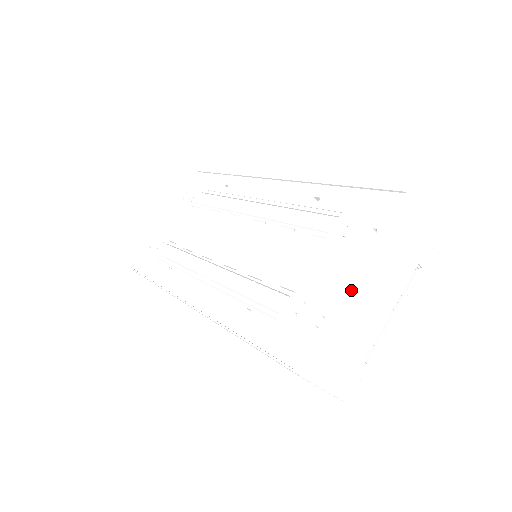
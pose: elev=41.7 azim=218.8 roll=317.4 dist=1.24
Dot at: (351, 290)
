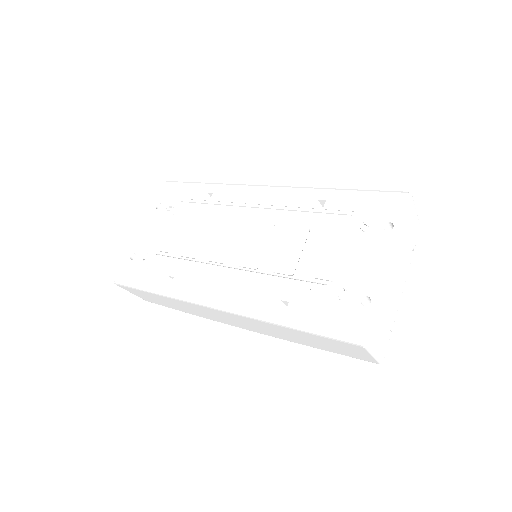
Dot at: (387, 273)
